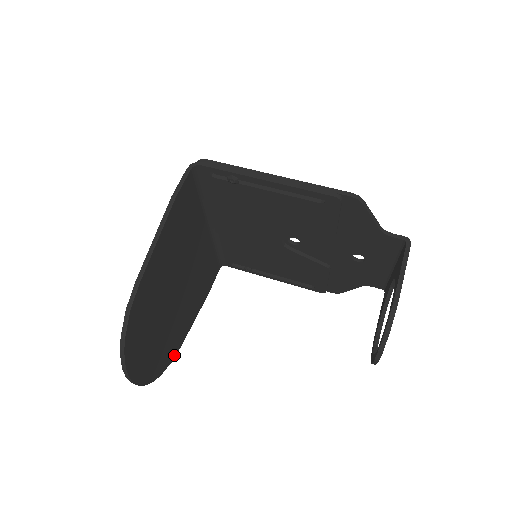
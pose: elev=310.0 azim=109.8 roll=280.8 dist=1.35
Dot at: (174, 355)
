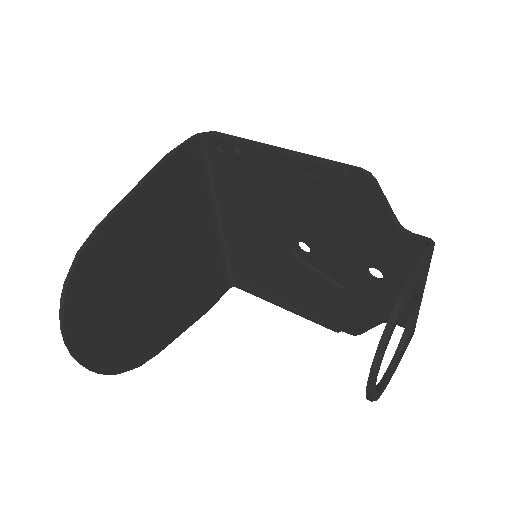
Dot at: (145, 359)
